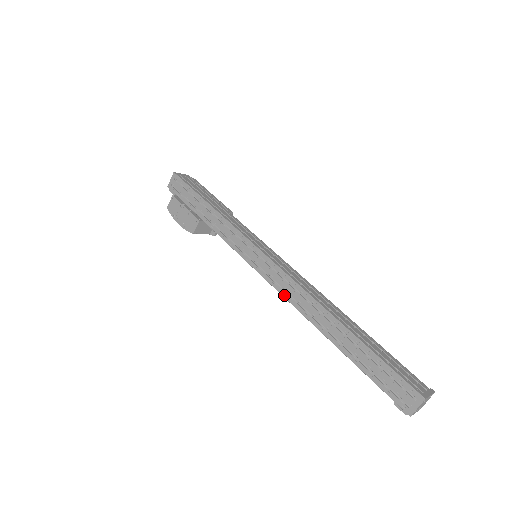
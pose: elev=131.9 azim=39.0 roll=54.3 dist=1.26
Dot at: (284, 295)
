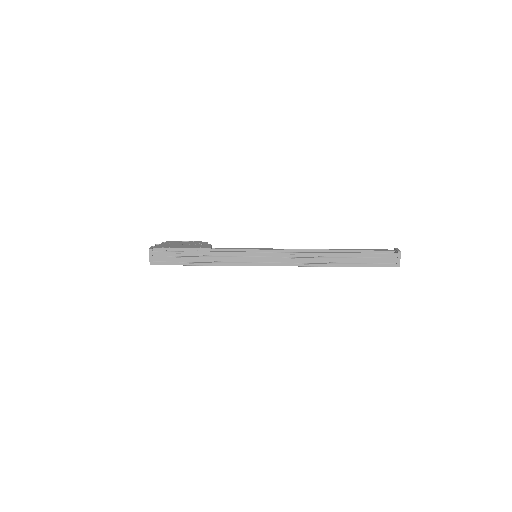
Dot at: occluded
